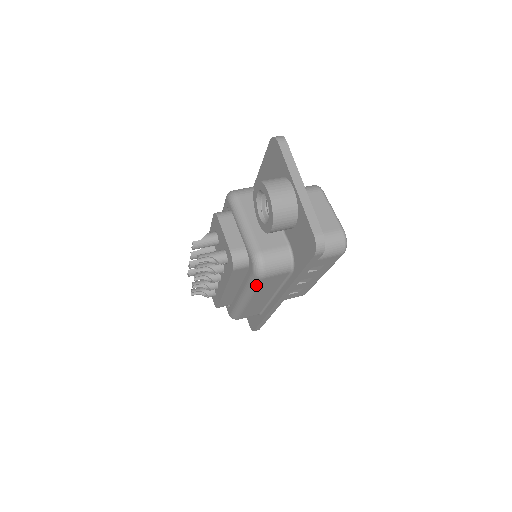
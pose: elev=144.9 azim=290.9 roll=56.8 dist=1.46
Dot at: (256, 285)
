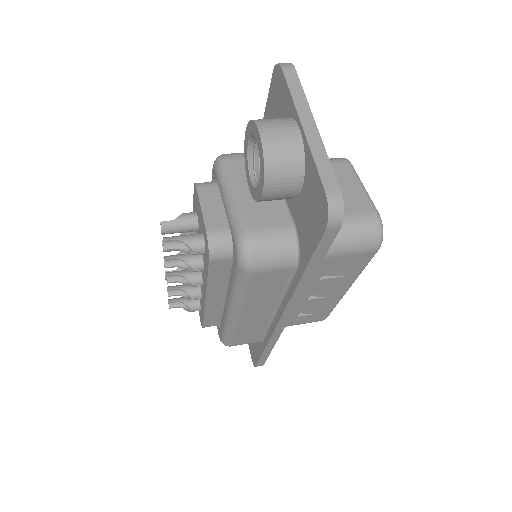
Dot at: (243, 286)
